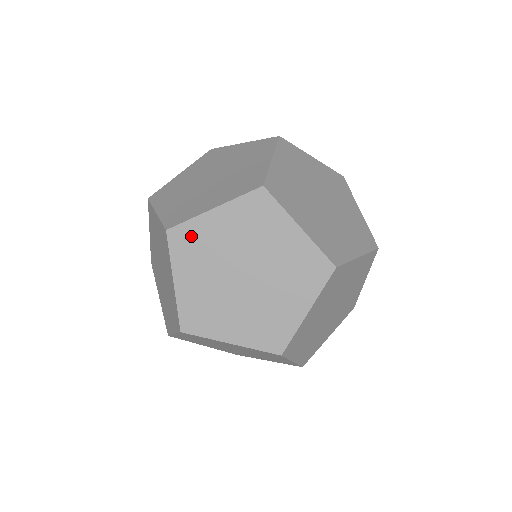
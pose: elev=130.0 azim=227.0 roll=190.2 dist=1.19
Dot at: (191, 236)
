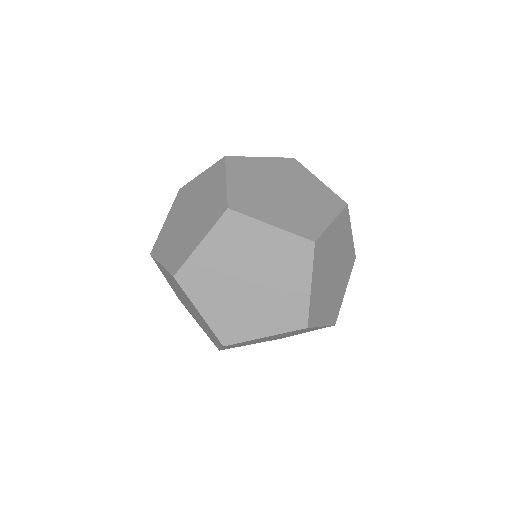
Dot at: (194, 272)
